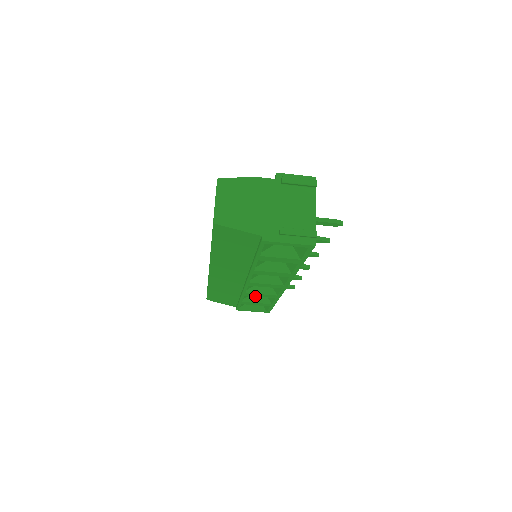
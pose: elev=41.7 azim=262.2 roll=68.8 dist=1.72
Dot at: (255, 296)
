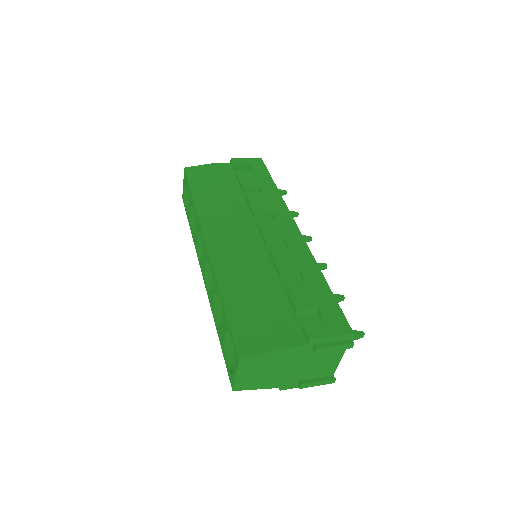
Dot at: occluded
